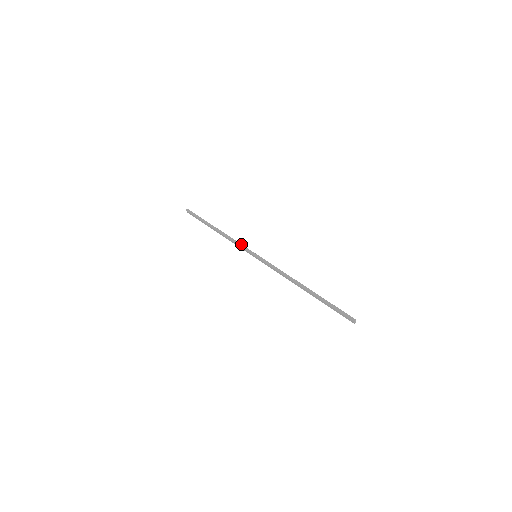
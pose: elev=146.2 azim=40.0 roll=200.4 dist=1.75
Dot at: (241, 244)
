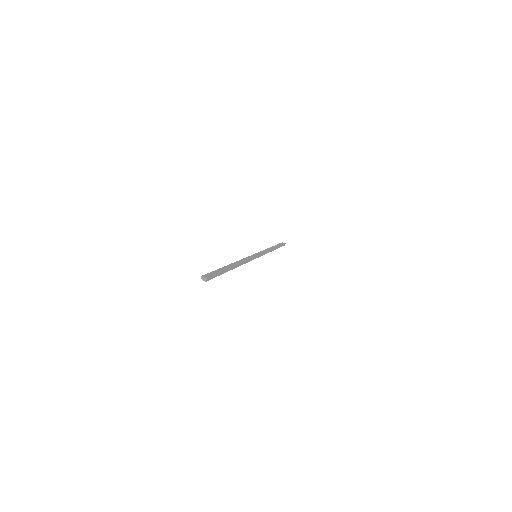
Dot at: (260, 251)
